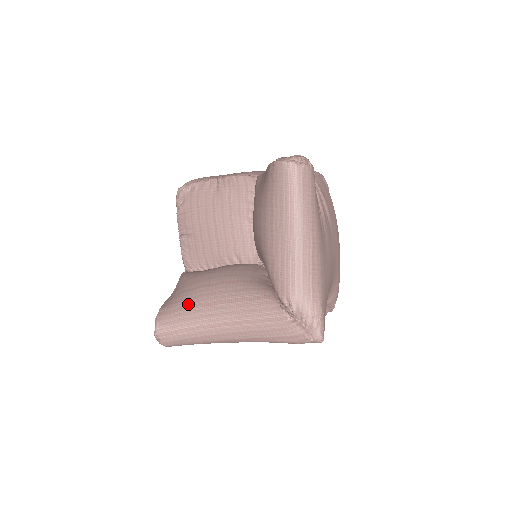
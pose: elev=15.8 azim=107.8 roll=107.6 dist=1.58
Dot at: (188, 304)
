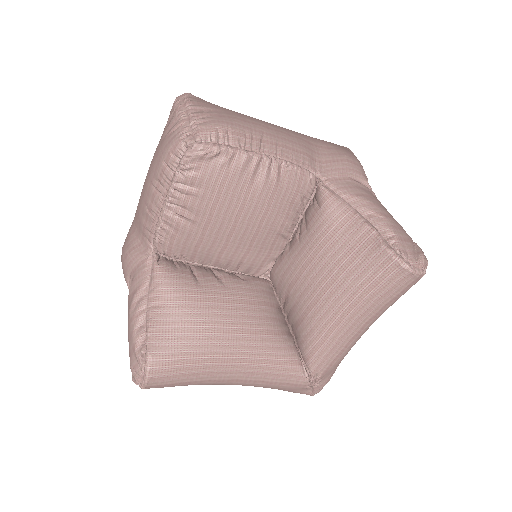
Dot at: (197, 356)
